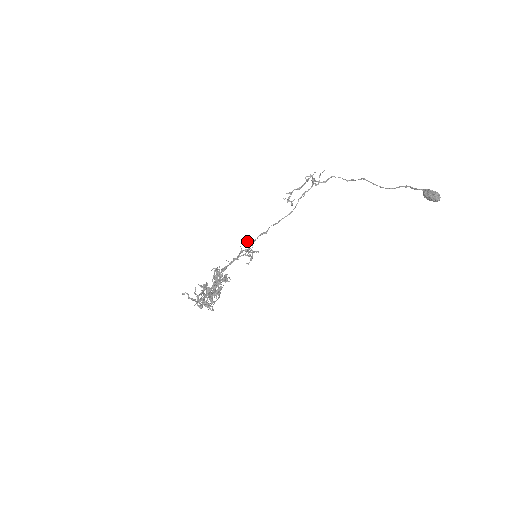
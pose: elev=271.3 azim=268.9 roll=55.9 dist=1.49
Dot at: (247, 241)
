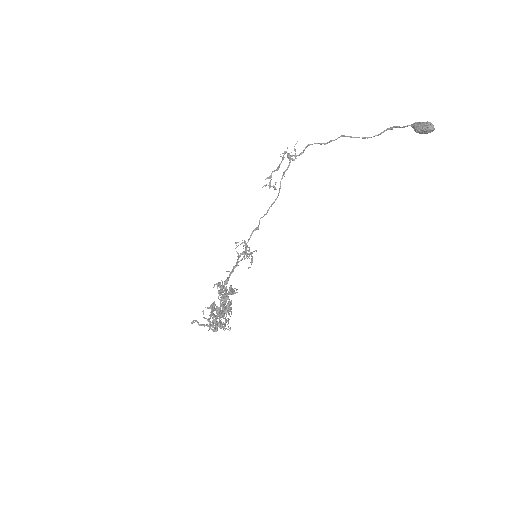
Dot at: (241, 243)
